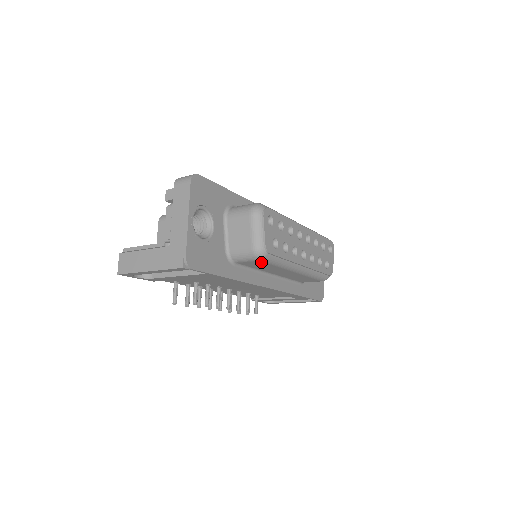
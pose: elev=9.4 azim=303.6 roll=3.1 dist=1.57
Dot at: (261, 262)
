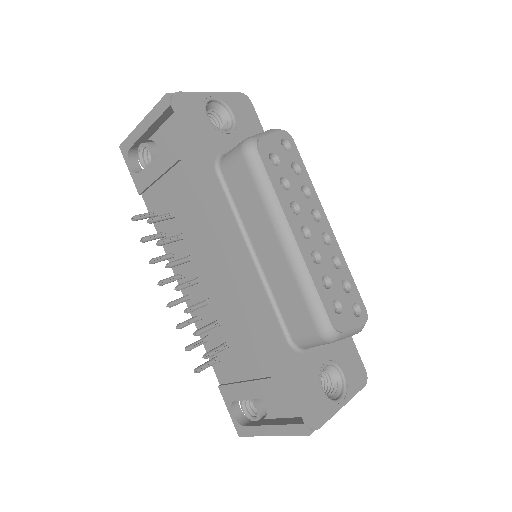
Dot at: (245, 168)
